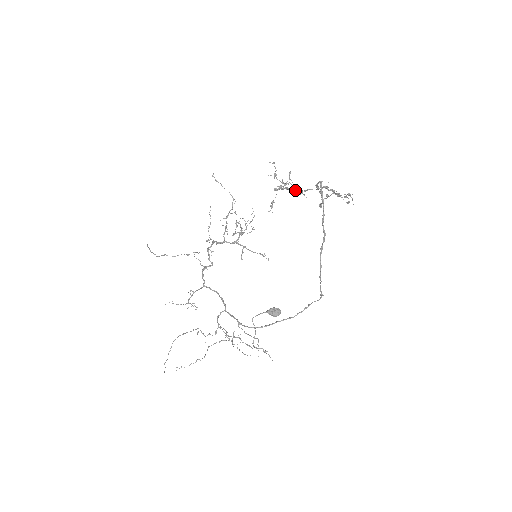
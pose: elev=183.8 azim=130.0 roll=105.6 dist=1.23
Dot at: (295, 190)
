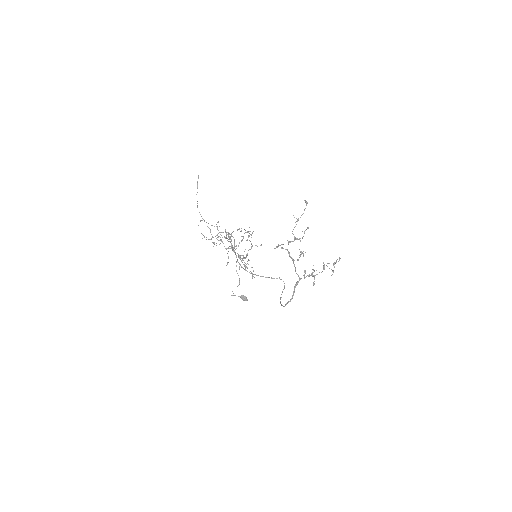
Dot at: (292, 260)
